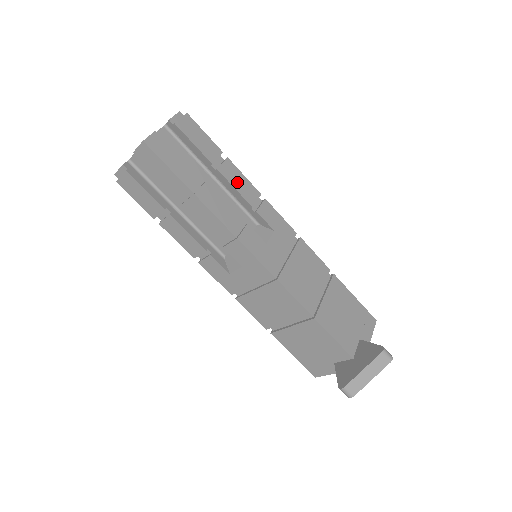
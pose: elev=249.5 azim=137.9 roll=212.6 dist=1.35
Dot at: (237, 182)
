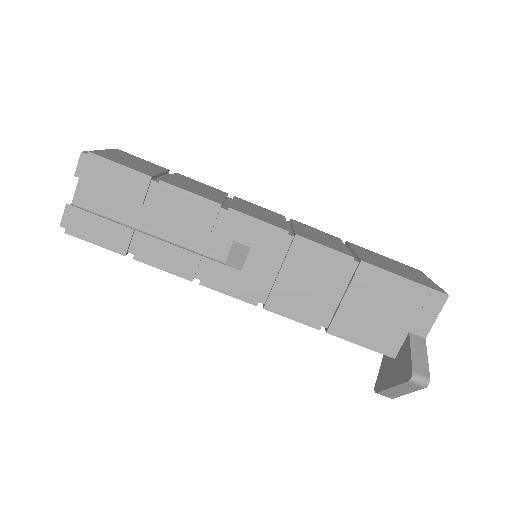
Dot at: (182, 209)
